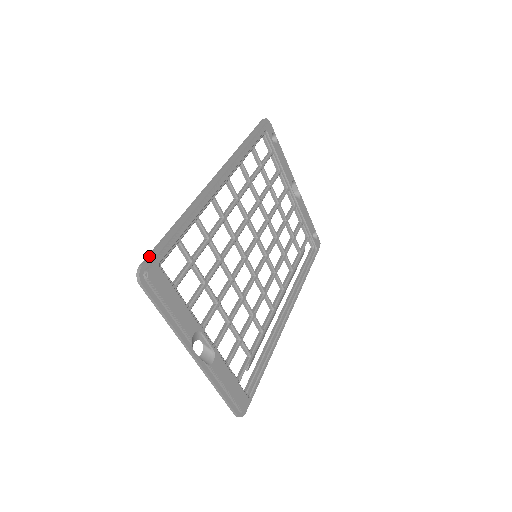
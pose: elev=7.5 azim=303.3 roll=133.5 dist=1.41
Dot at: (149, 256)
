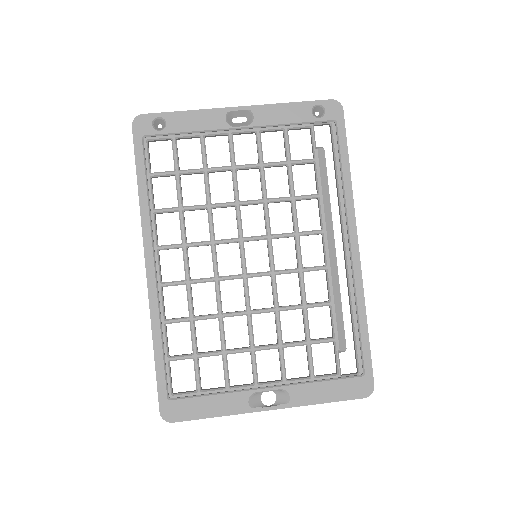
Dot at: (158, 400)
